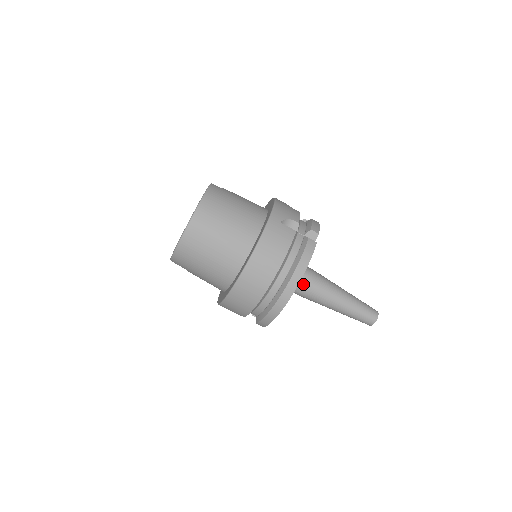
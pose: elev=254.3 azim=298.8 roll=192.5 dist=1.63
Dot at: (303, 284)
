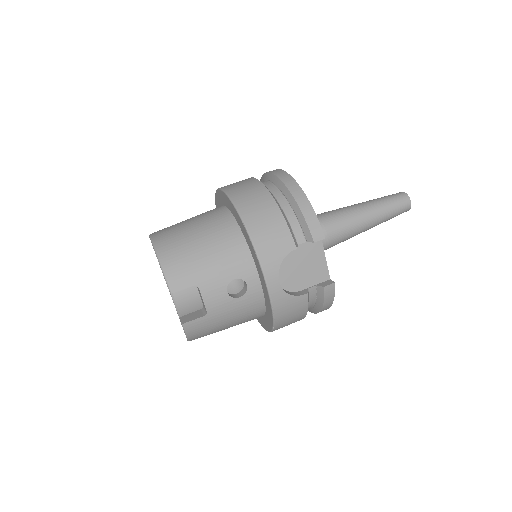
Dot at: occluded
